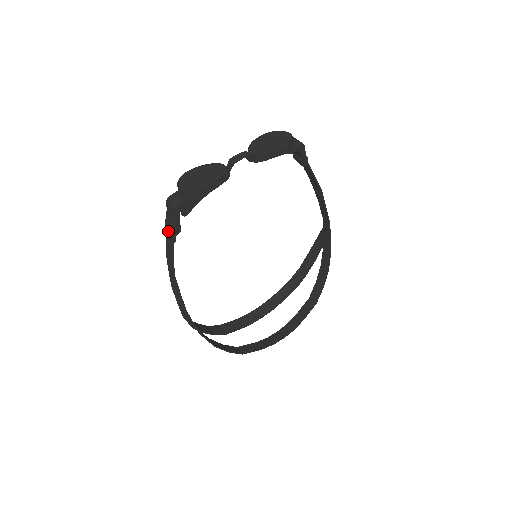
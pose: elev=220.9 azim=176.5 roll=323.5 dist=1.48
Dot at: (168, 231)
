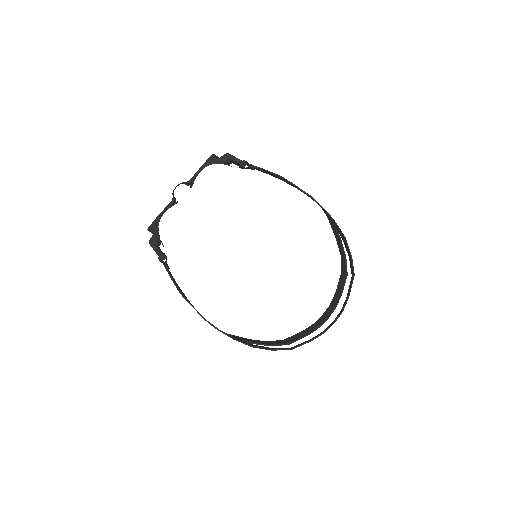
Dot at: occluded
